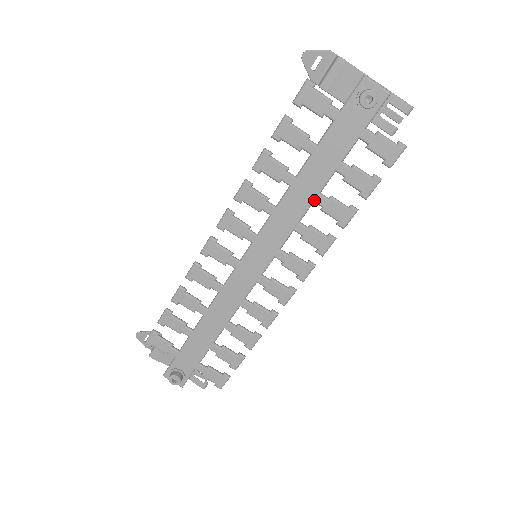
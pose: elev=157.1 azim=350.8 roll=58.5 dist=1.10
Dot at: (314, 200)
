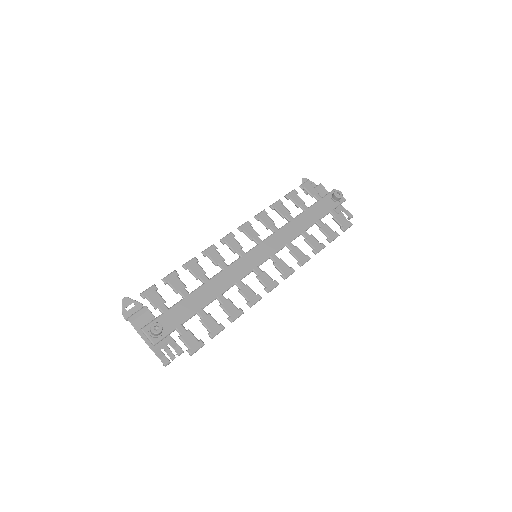
Dot at: (302, 233)
